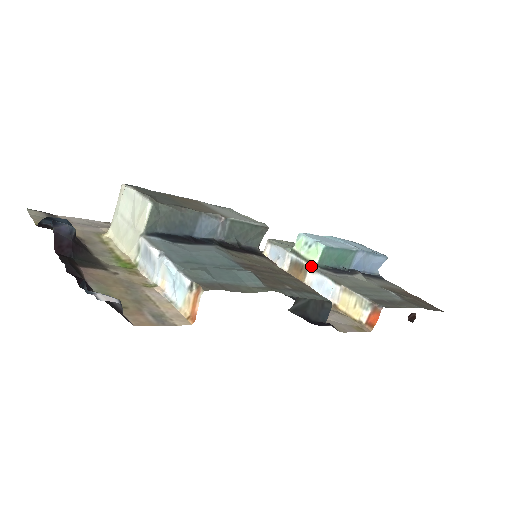
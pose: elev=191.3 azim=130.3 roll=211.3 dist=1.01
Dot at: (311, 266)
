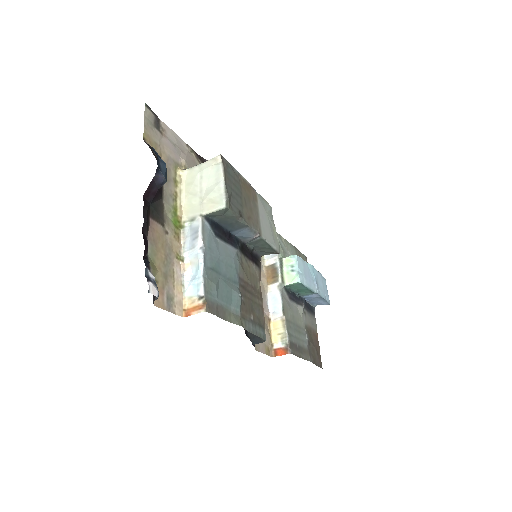
Dot at: (281, 283)
